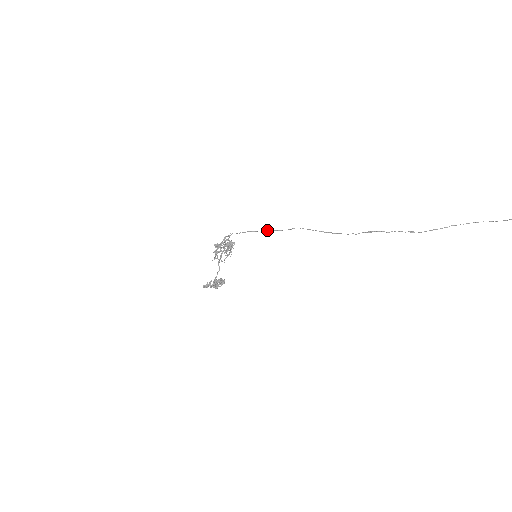
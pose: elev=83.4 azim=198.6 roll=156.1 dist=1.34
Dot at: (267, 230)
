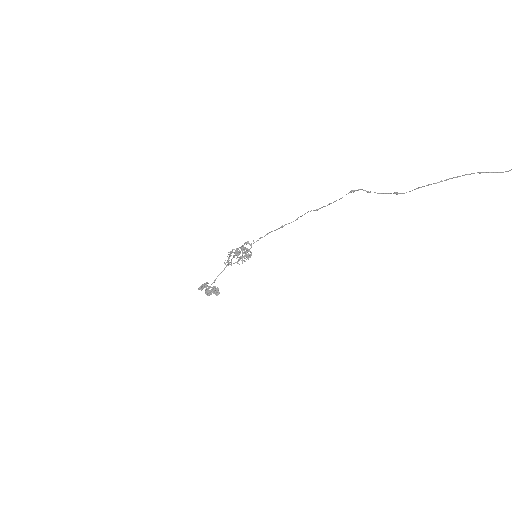
Dot at: occluded
